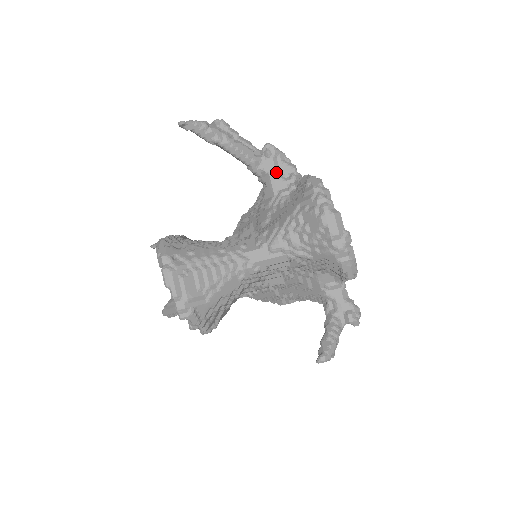
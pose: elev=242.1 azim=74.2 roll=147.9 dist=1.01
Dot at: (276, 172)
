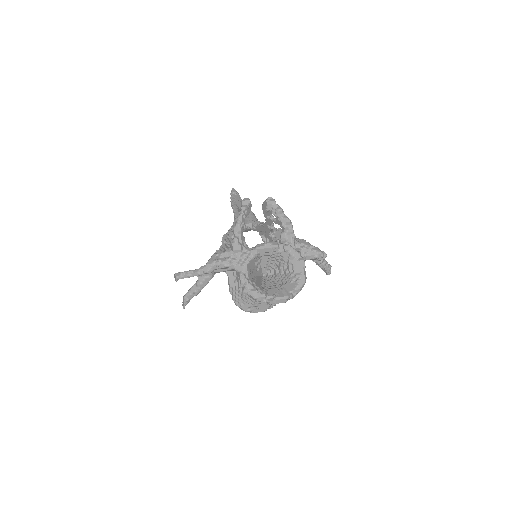
Dot at: (223, 271)
